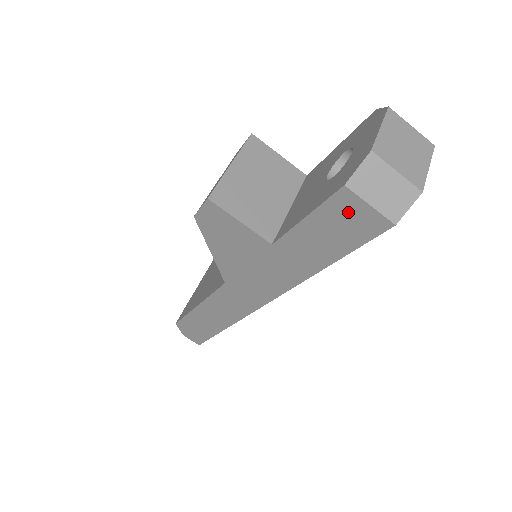
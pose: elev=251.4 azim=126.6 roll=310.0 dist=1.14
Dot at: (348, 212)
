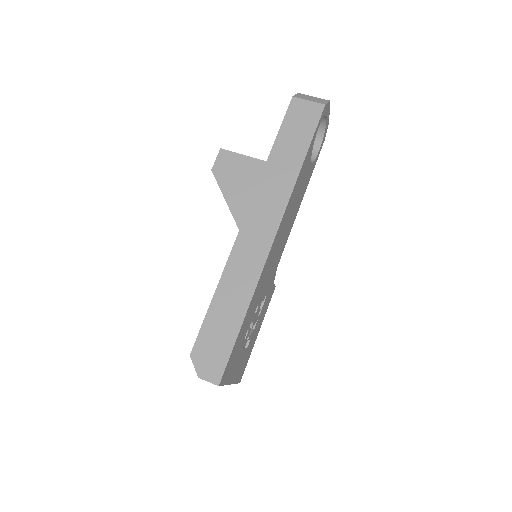
Dot at: (300, 111)
